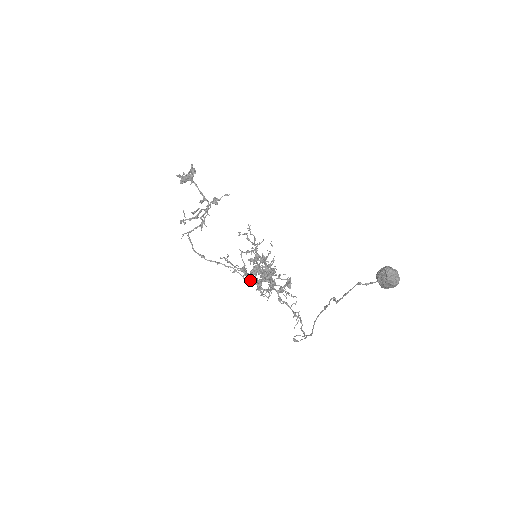
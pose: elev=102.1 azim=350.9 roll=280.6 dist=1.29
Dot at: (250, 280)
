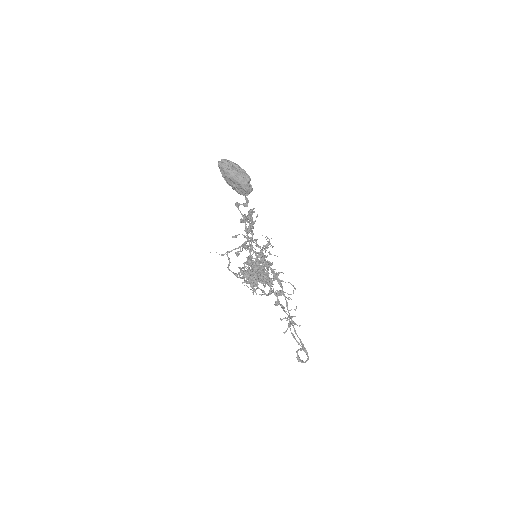
Dot at: (257, 286)
